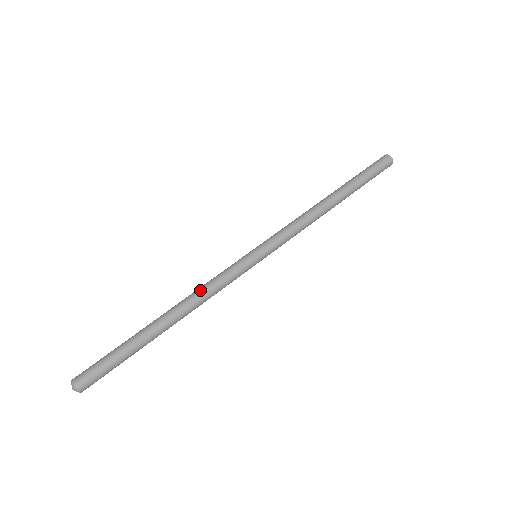
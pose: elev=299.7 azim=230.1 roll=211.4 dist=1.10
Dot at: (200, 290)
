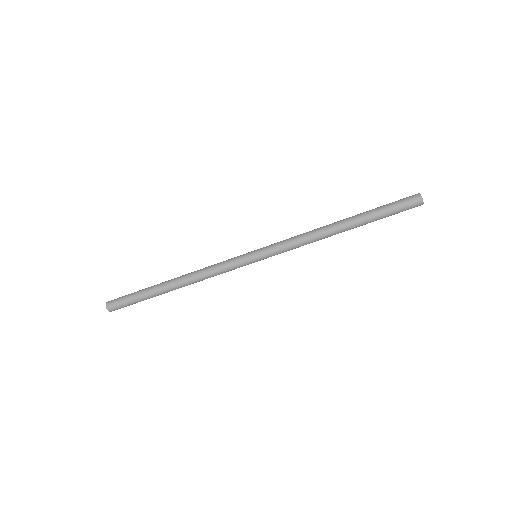
Dot at: (204, 275)
